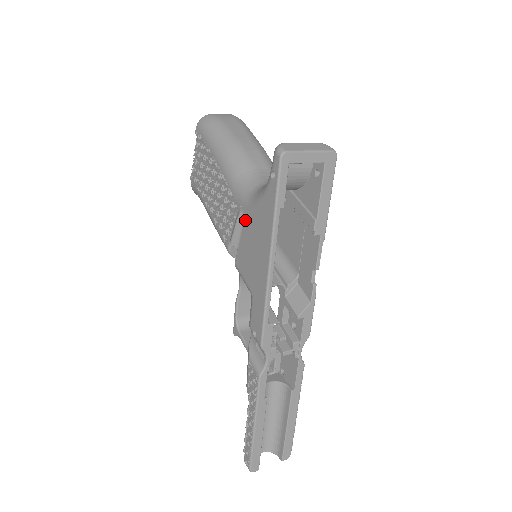
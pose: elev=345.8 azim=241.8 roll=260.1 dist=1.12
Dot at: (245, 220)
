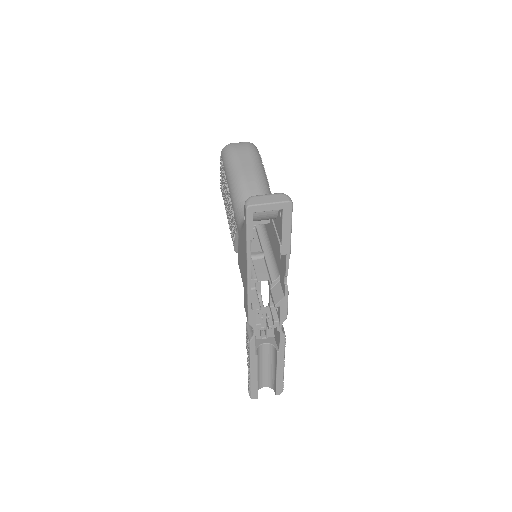
Dot at: (239, 237)
